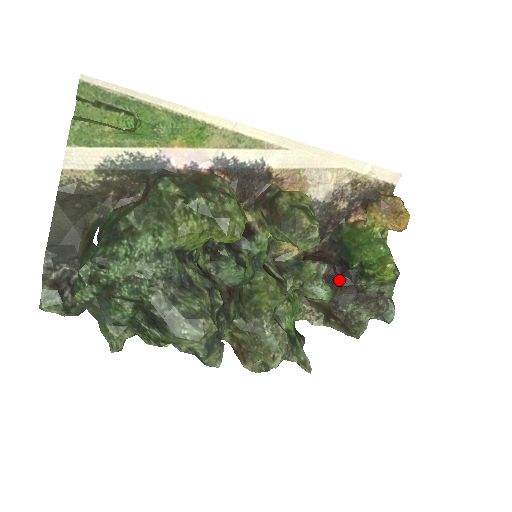
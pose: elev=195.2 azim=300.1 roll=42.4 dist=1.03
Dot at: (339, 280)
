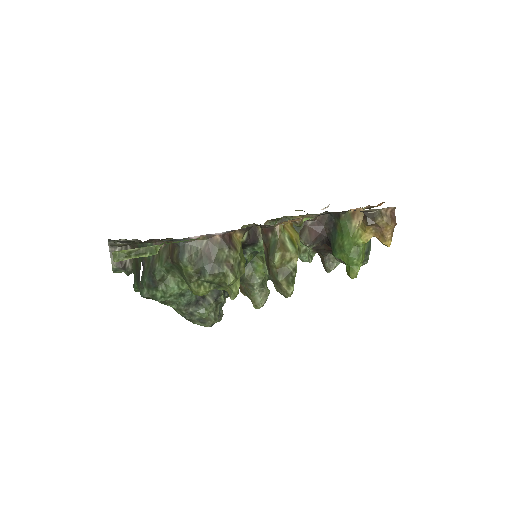
Dot at: (325, 246)
